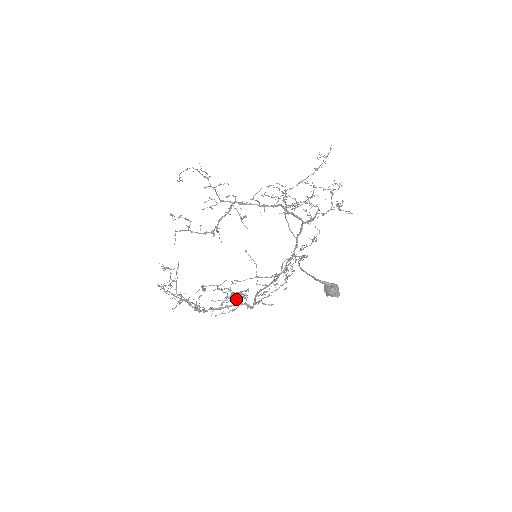
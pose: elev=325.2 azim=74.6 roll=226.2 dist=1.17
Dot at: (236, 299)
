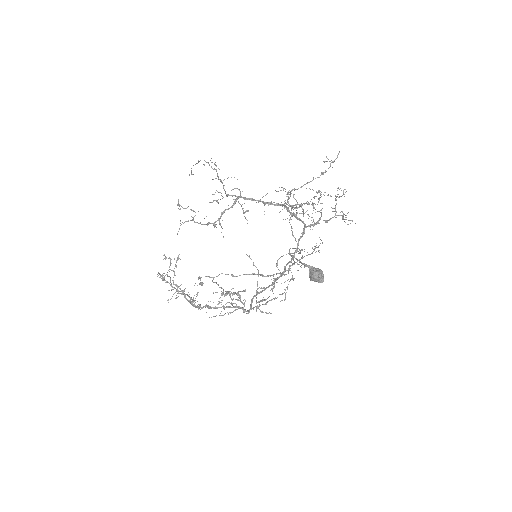
Dot at: occluded
